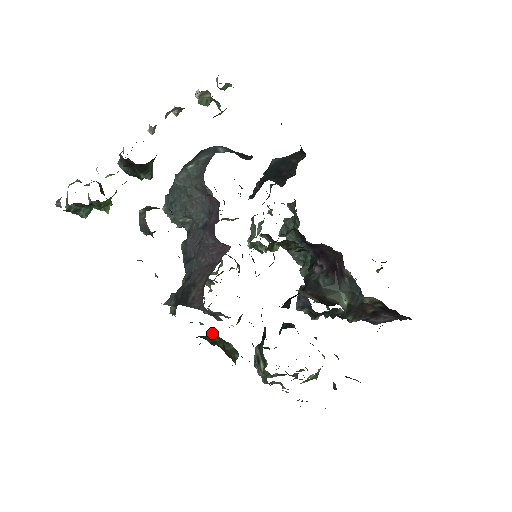
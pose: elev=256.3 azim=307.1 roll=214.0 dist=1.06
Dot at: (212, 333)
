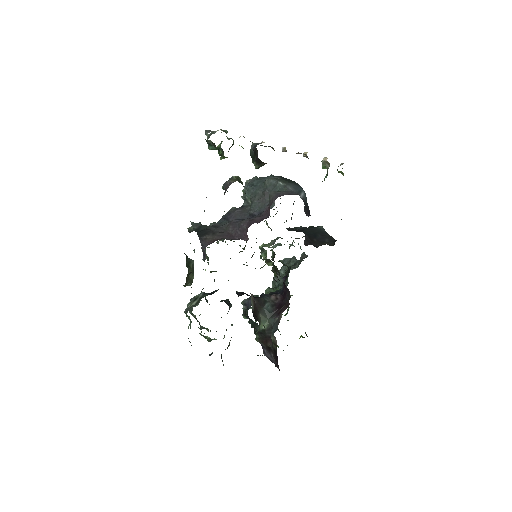
Dot at: (193, 260)
